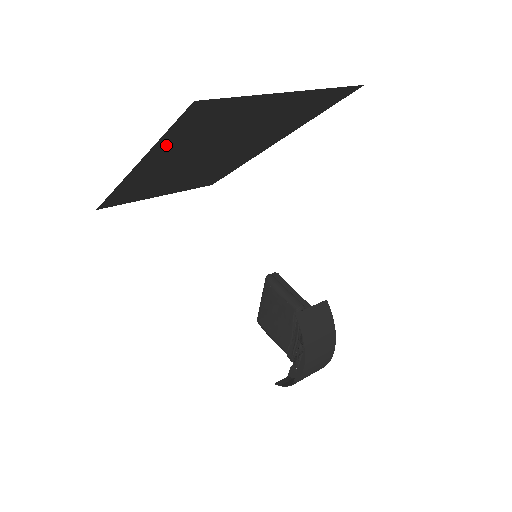
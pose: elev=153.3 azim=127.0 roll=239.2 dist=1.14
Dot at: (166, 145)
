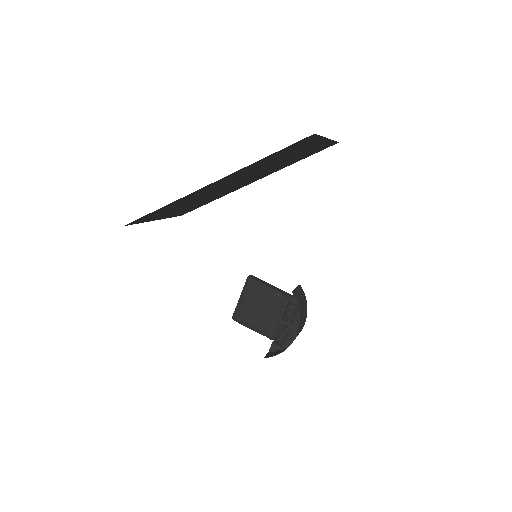
Dot at: (255, 164)
